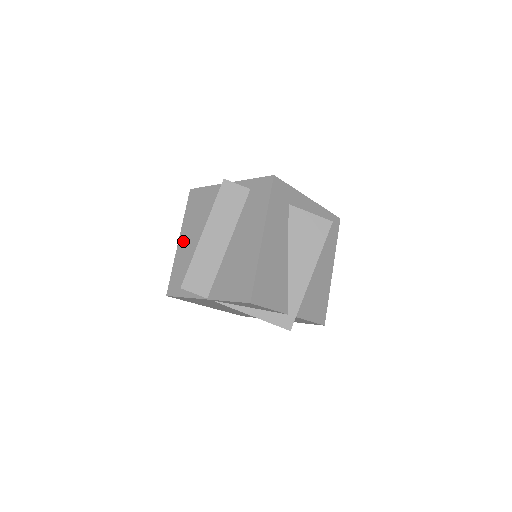
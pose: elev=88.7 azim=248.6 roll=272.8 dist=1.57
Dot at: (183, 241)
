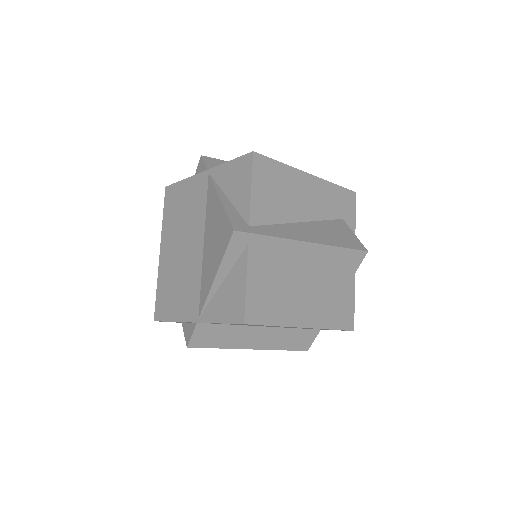
Dot at: occluded
